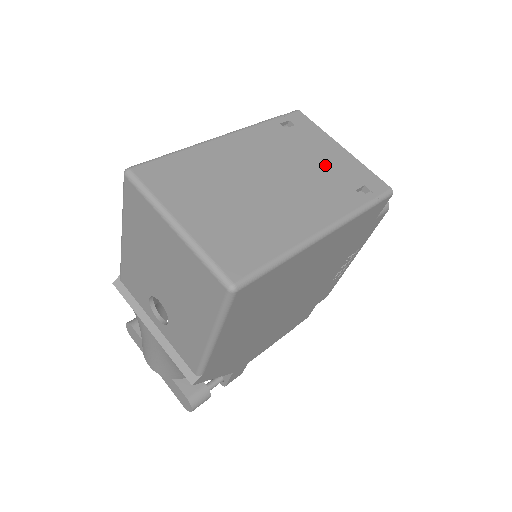
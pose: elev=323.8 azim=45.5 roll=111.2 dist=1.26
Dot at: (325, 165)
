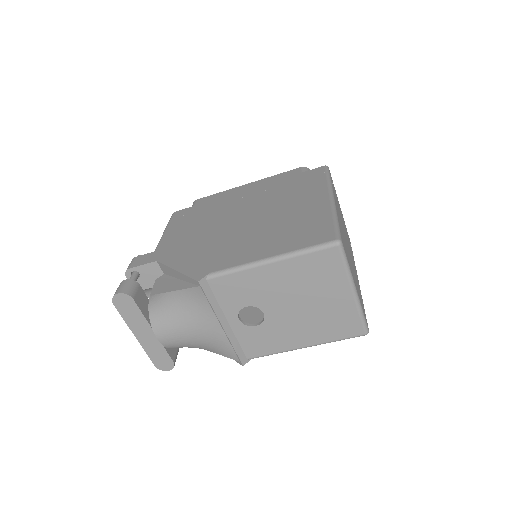
Dot at: occluded
